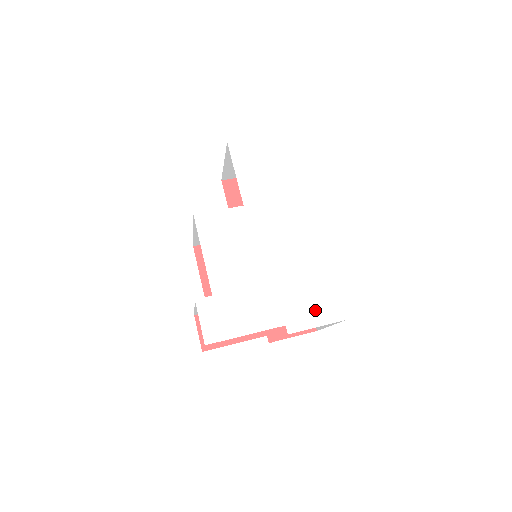
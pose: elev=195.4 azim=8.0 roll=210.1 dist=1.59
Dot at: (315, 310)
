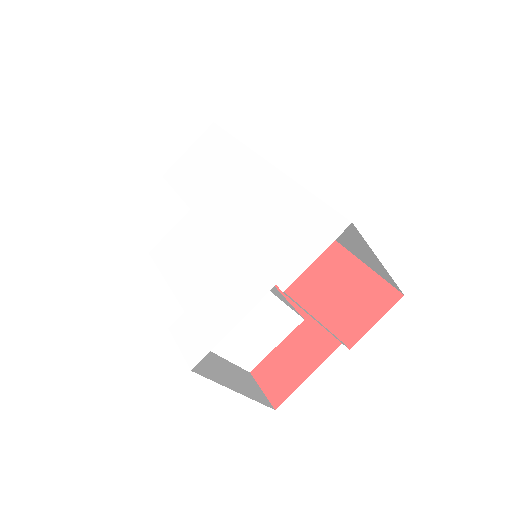
Dot at: (305, 243)
